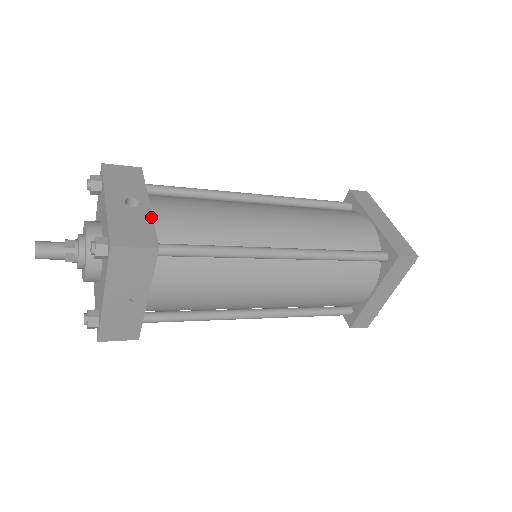
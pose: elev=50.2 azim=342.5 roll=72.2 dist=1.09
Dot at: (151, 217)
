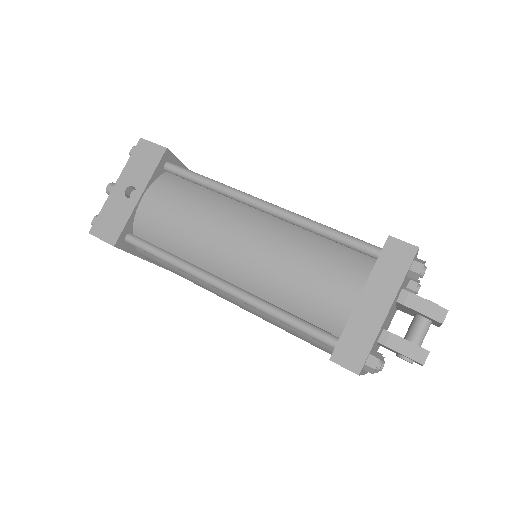
Dot at: (131, 212)
